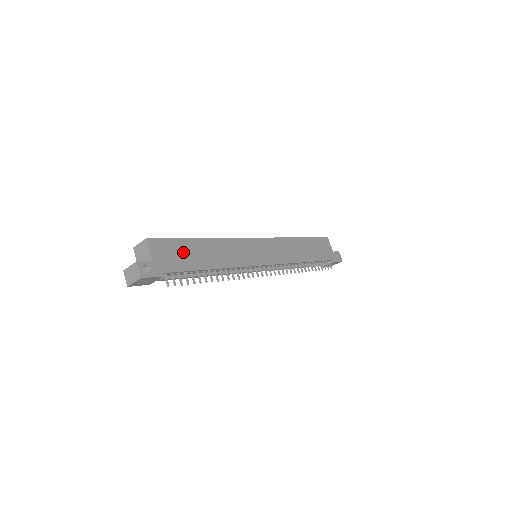
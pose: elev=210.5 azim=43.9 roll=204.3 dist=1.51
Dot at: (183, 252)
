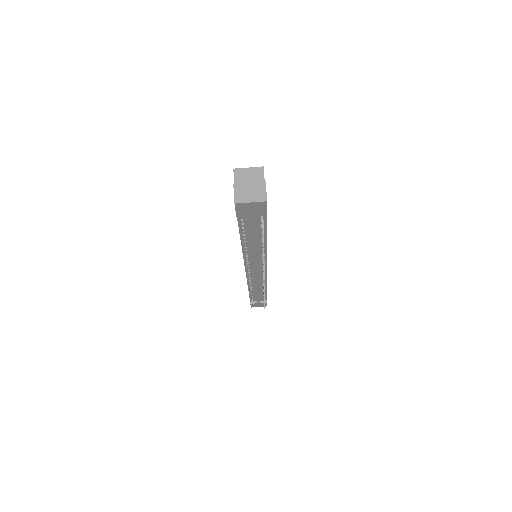
Dot at: occluded
